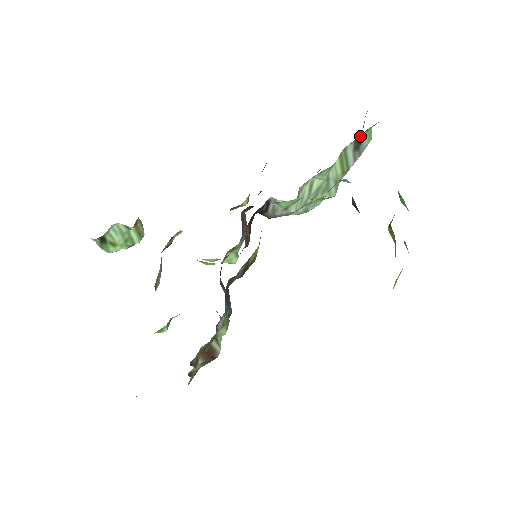
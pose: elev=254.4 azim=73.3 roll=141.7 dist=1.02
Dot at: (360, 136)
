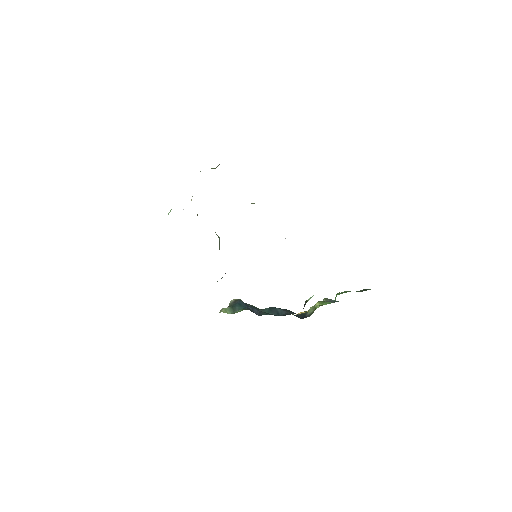
Dot at: occluded
